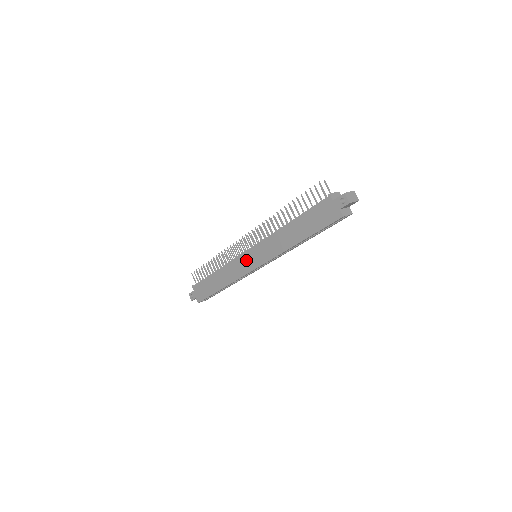
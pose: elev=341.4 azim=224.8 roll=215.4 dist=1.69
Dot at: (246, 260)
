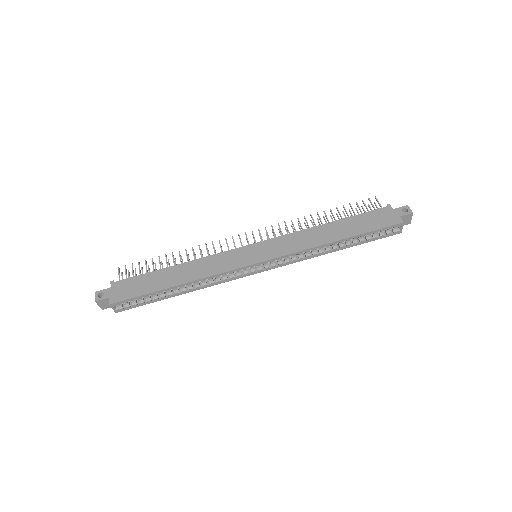
Dot at: (245, 253)
